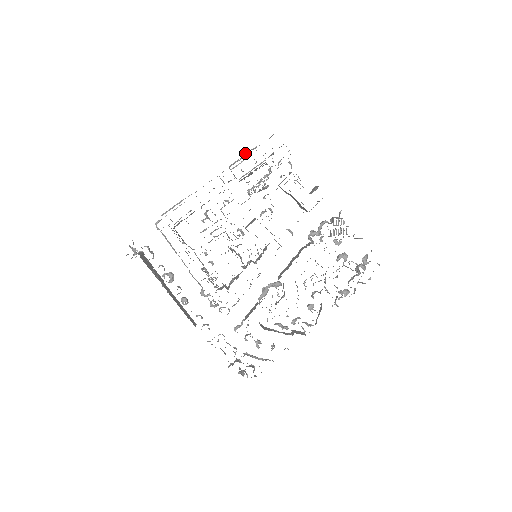
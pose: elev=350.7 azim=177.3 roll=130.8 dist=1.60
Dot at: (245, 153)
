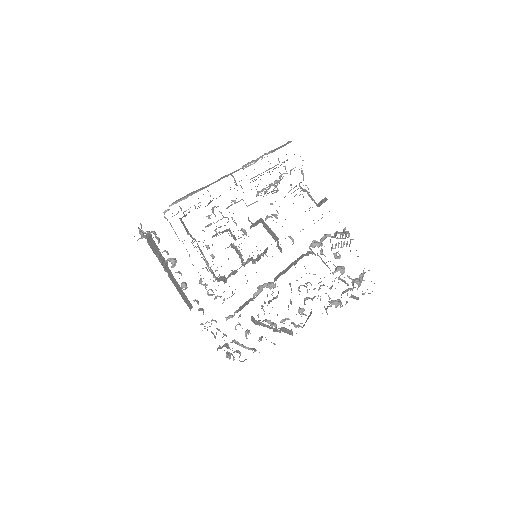
Dot at: occluded
